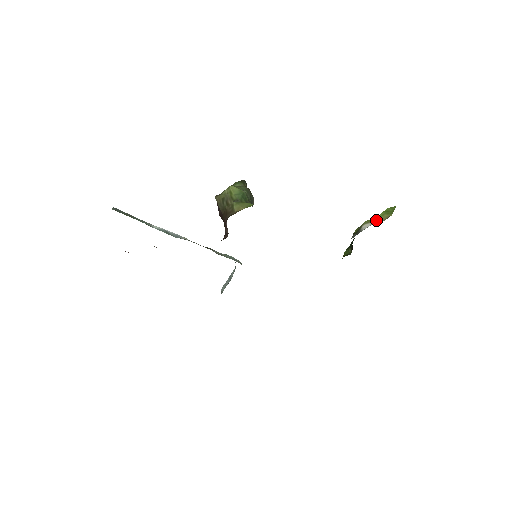
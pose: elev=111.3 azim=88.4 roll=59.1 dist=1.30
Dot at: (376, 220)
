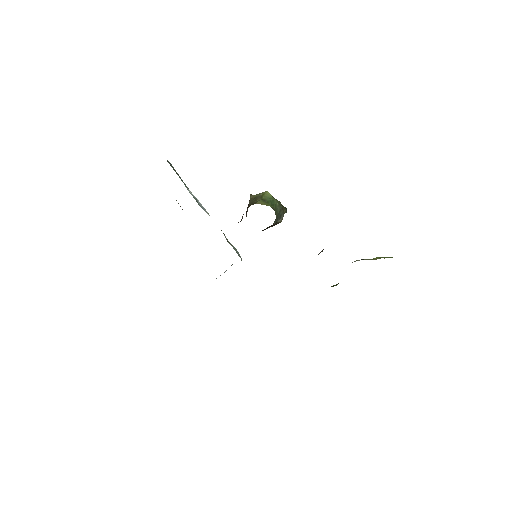
Dot at: (369, 259)
